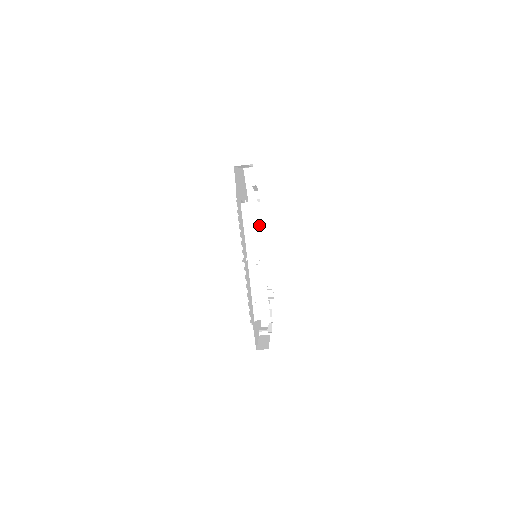
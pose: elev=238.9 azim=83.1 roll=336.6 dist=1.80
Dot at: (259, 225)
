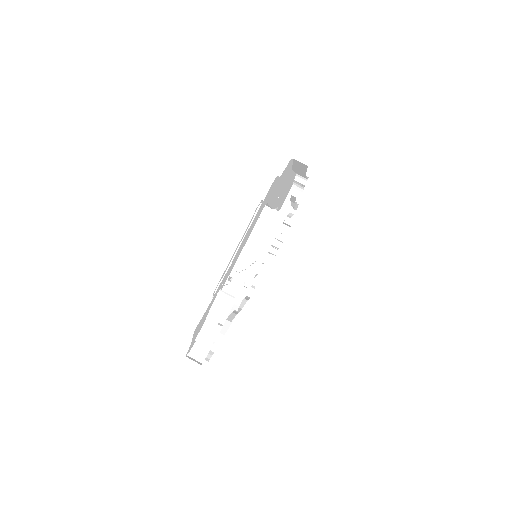
Dot at: (291, 216)
